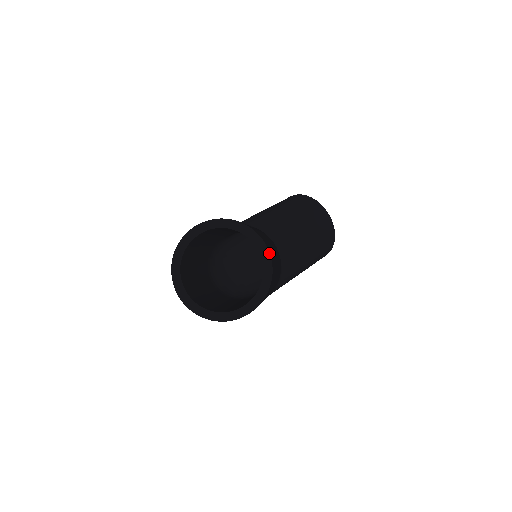
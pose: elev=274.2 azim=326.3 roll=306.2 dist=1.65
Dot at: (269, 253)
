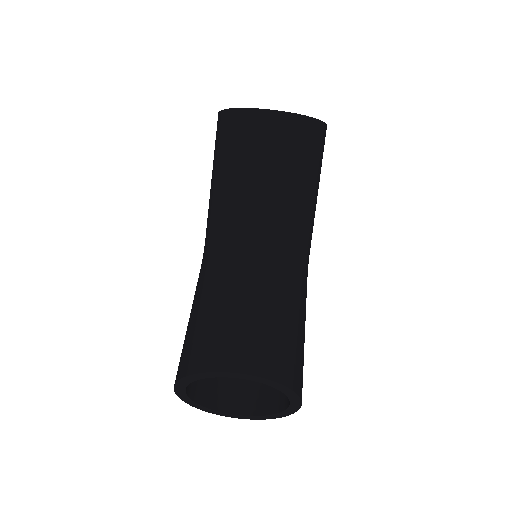
Dot at: (257, 377)
